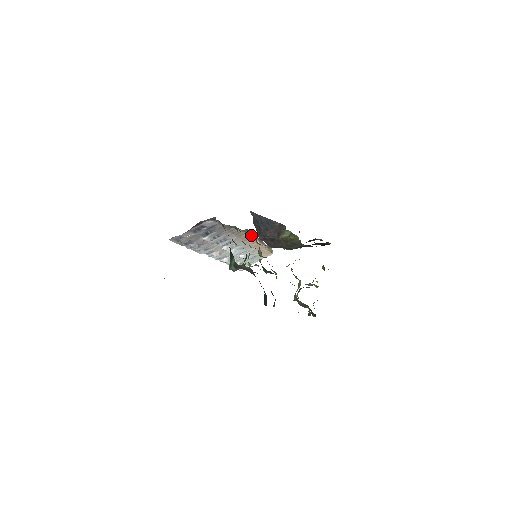
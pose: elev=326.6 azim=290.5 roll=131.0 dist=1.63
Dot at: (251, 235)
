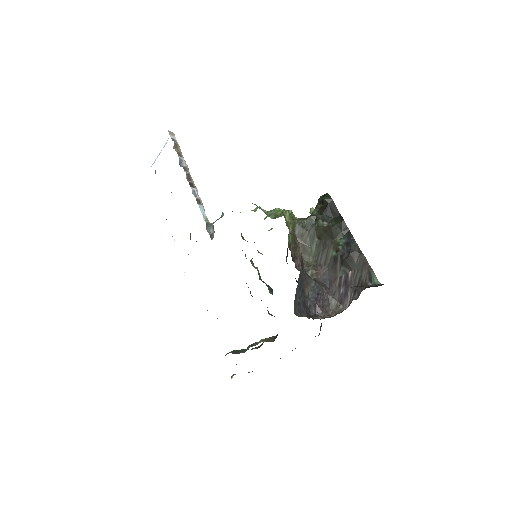
Dot at: occluded
